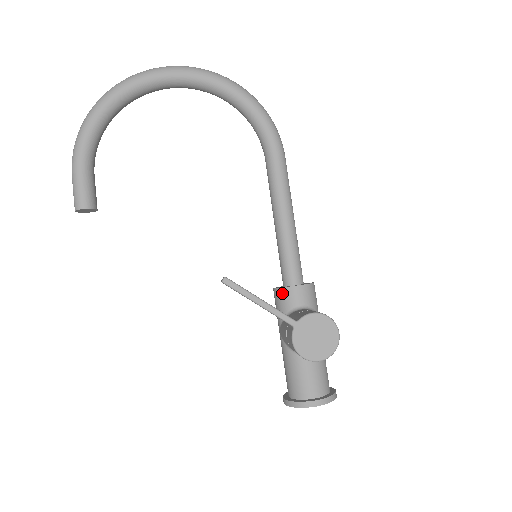
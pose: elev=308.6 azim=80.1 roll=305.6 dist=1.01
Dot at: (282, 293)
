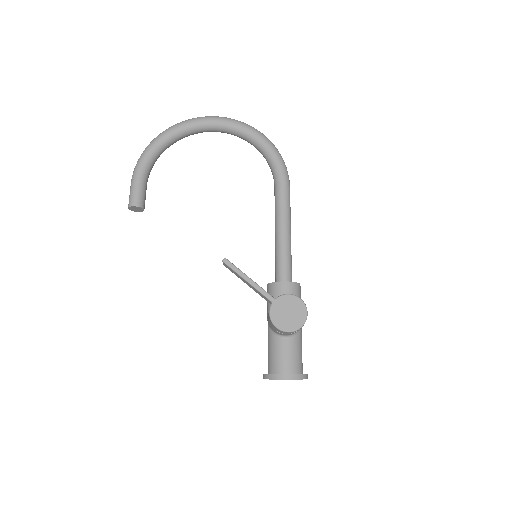
Dot at: (272, 287)
